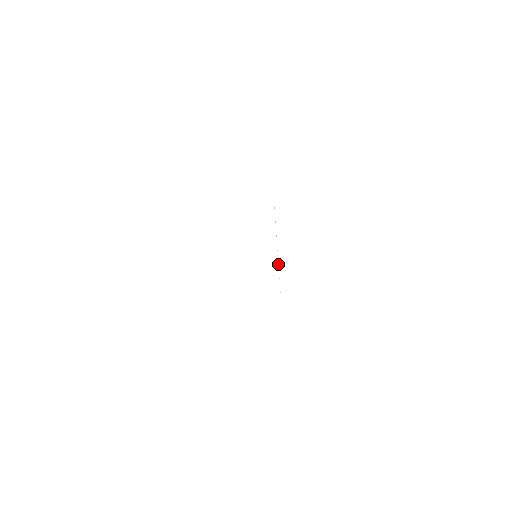
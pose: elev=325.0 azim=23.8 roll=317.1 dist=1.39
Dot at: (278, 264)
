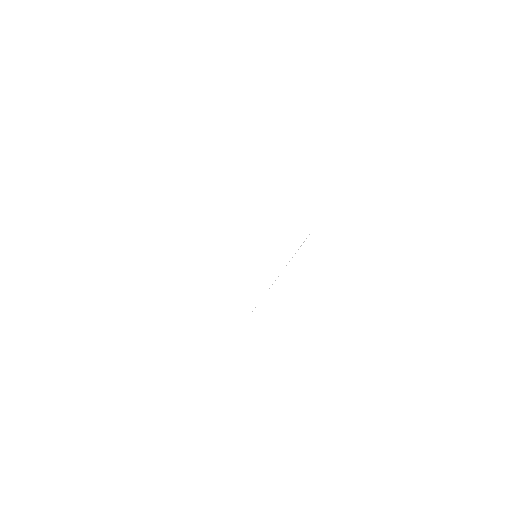
Dot at: (269, 288)
